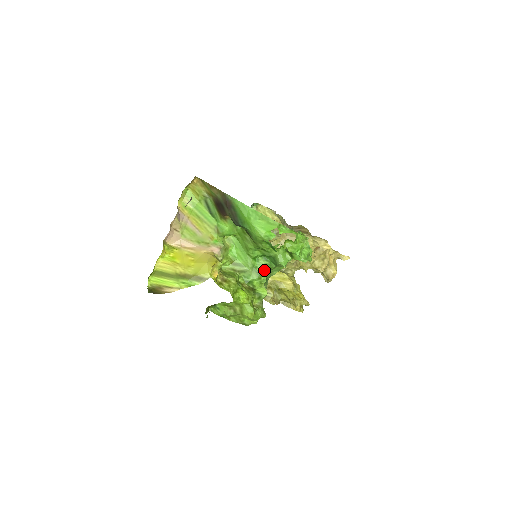
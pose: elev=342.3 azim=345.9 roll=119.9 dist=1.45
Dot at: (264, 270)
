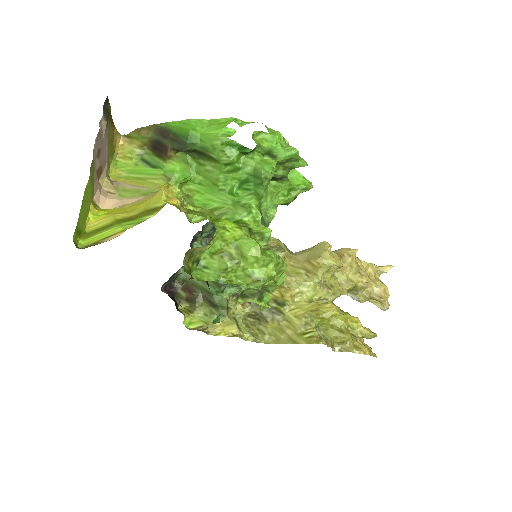
Dot at: (250, 200)
